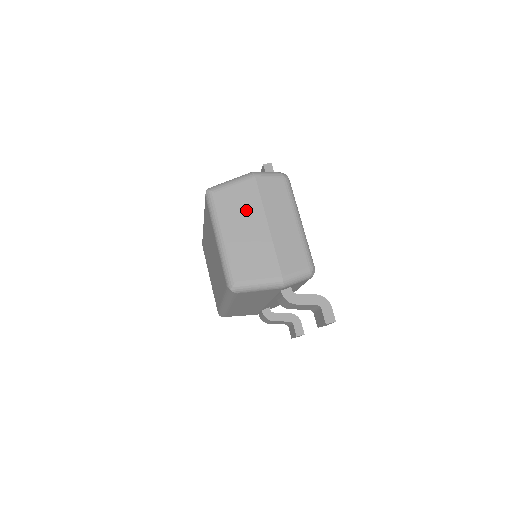
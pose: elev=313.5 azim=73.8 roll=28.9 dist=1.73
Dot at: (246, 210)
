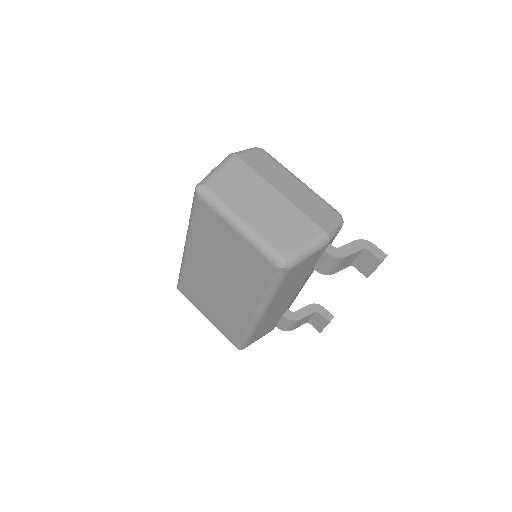
Dot at: (249, 188)
